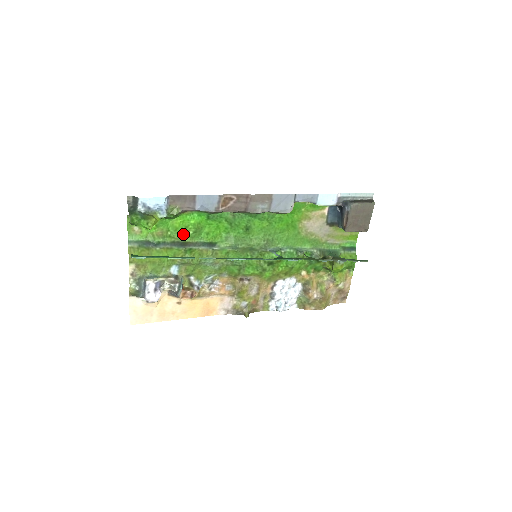
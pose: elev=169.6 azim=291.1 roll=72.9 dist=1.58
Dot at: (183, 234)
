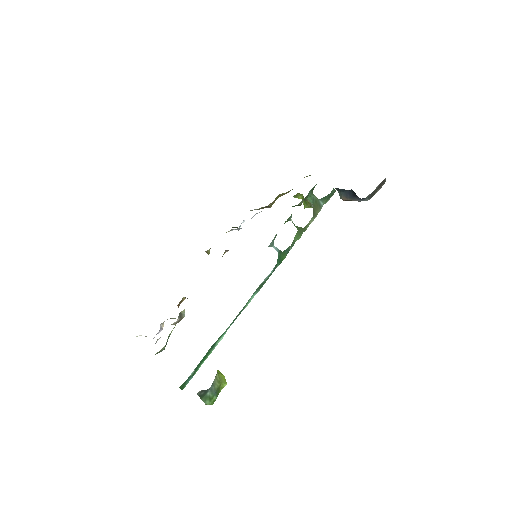
Dot at: occluded
